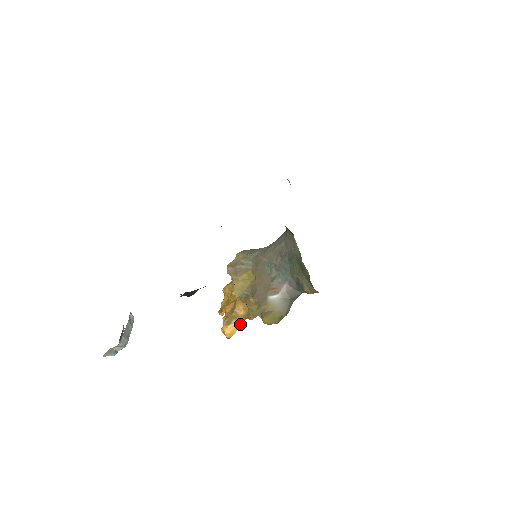
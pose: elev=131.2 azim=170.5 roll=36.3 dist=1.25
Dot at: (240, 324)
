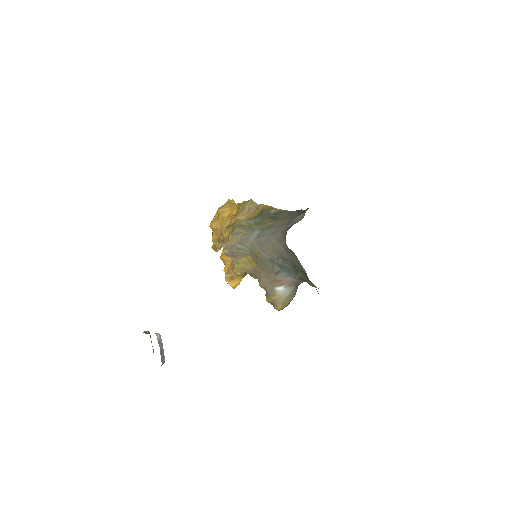
Dot at: (243, 277)
